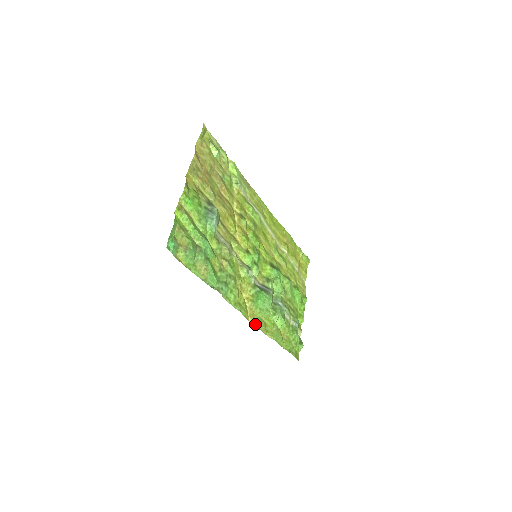
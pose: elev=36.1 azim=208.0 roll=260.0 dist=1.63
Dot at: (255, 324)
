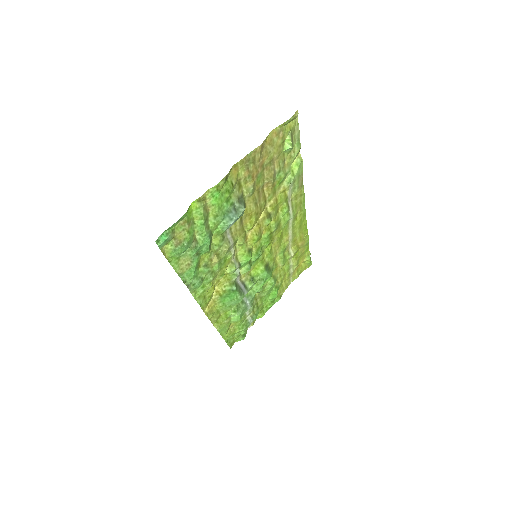
Dot at: (209, 315)
